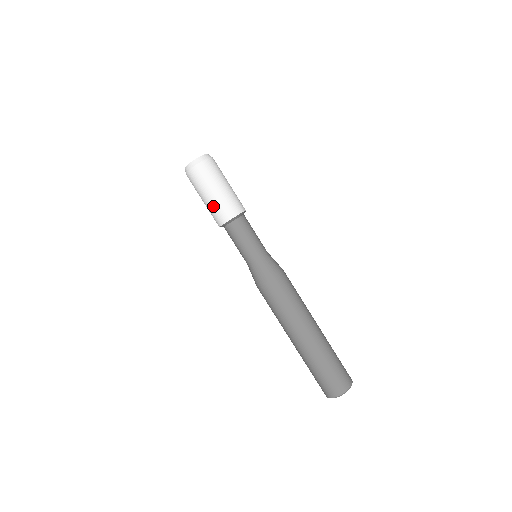
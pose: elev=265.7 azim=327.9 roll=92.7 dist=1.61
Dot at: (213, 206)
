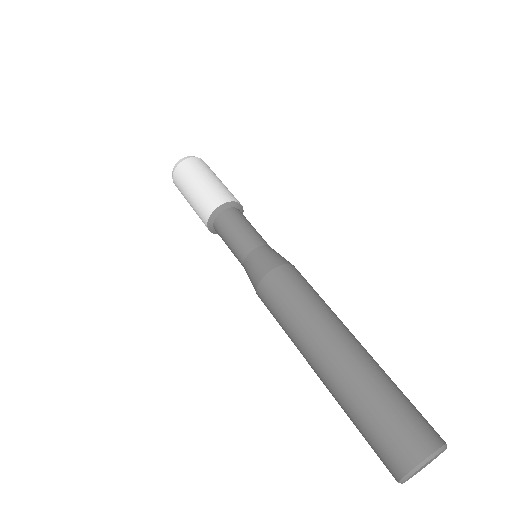
Dot at: (200, 196)
